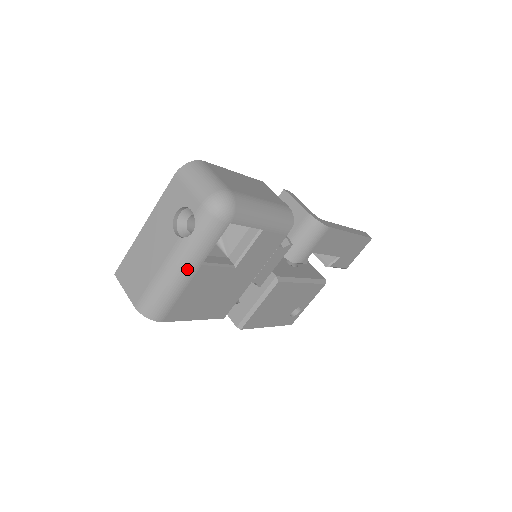
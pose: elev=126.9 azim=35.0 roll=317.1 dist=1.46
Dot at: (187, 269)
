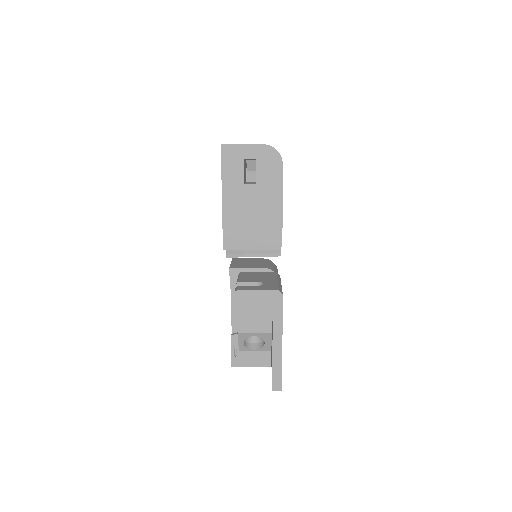
Dot at: occluded
